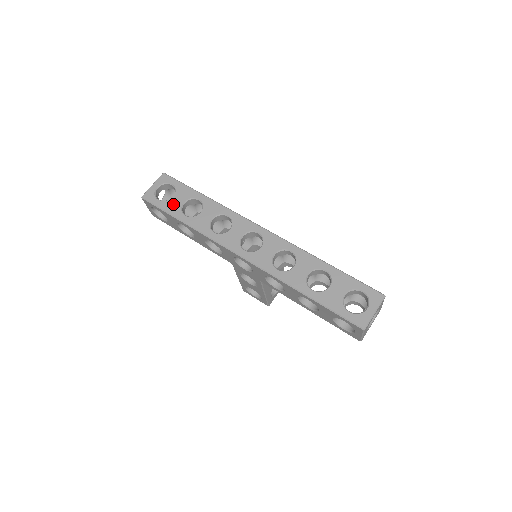
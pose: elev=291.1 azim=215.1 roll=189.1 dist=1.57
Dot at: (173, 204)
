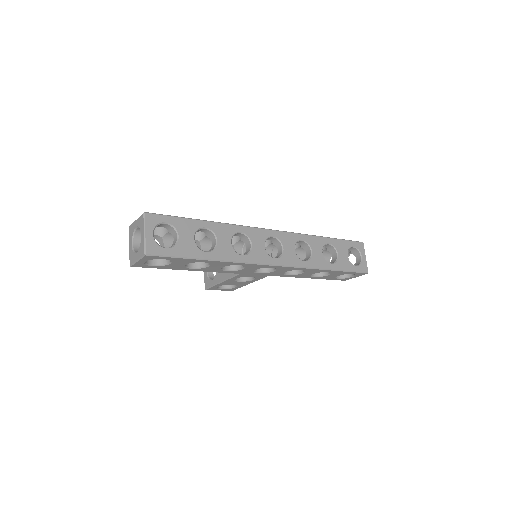
Dot at: (186, 245)
